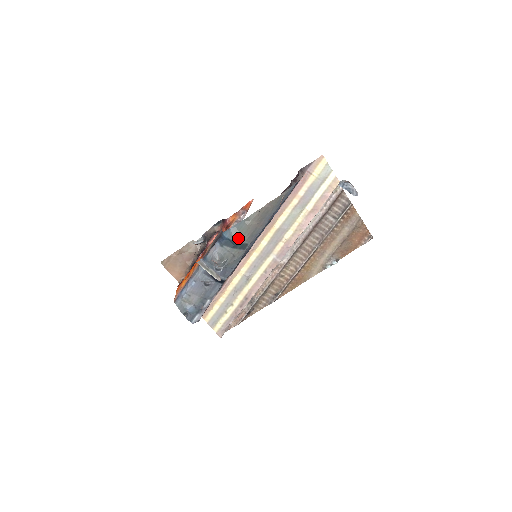
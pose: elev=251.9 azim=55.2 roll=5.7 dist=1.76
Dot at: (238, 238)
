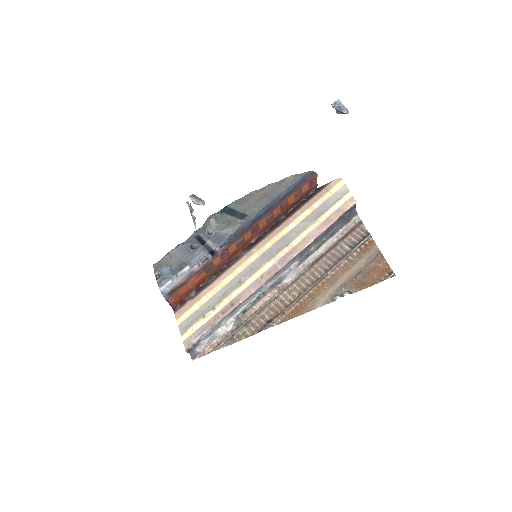
Dot at: (239, 208)
